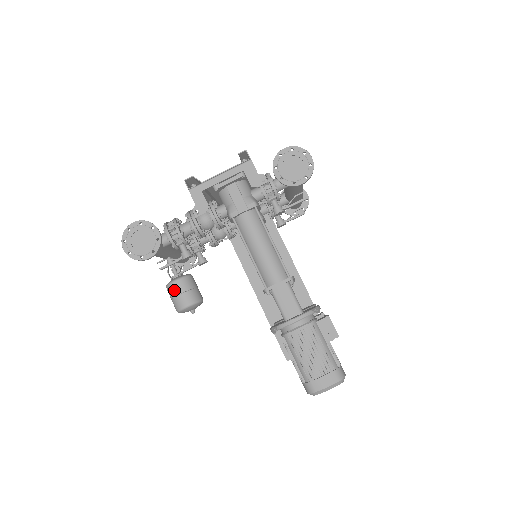
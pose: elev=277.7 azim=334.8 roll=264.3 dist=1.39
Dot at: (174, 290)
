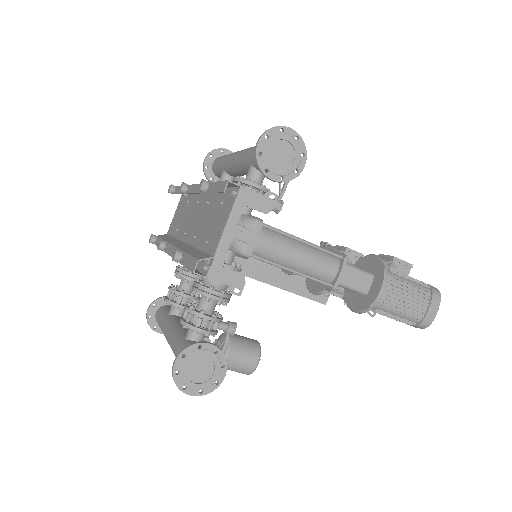
Dot at: (233, 363)
